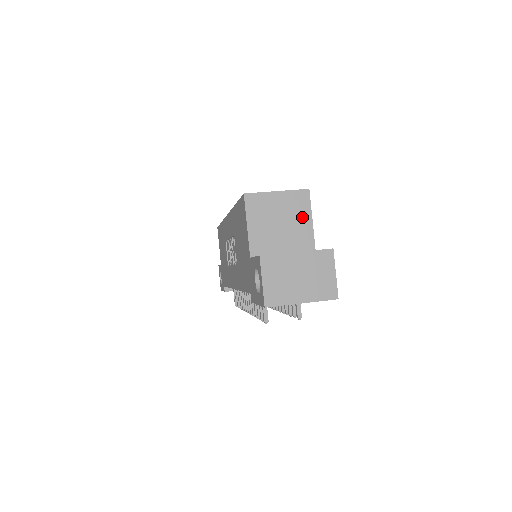
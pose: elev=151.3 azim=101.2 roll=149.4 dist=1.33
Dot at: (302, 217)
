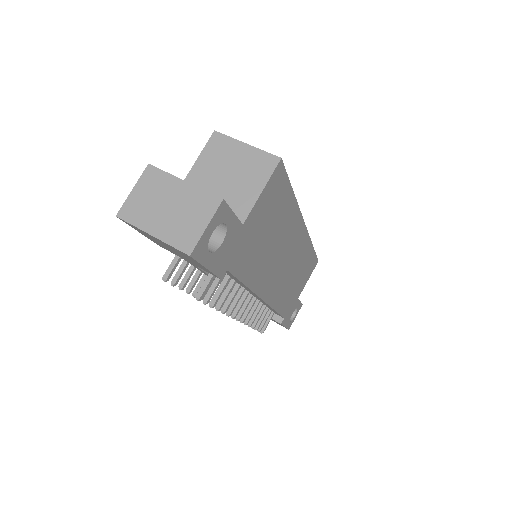
Dot at: (254, 182)
